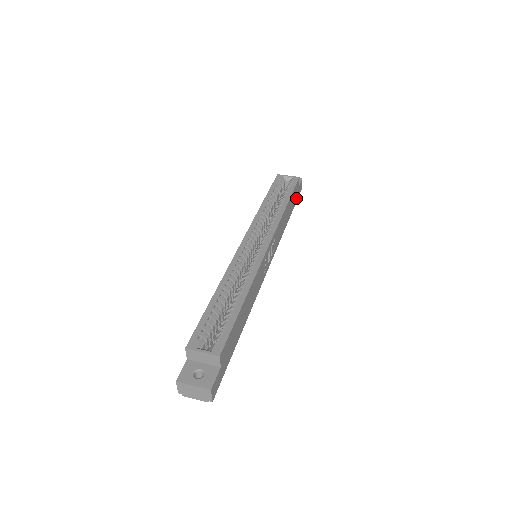
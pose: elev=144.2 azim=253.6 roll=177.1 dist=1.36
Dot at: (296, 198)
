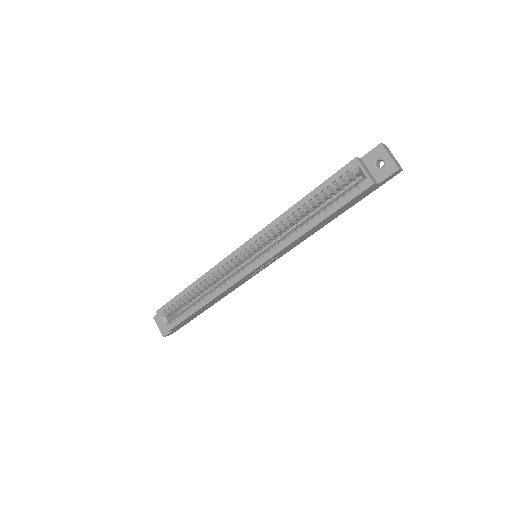
Dot at: (369, 192)
